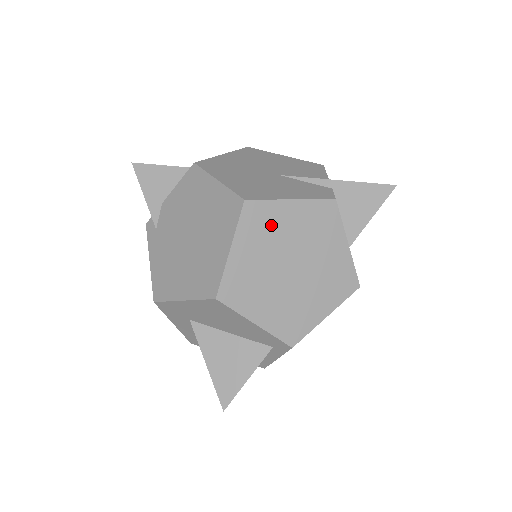
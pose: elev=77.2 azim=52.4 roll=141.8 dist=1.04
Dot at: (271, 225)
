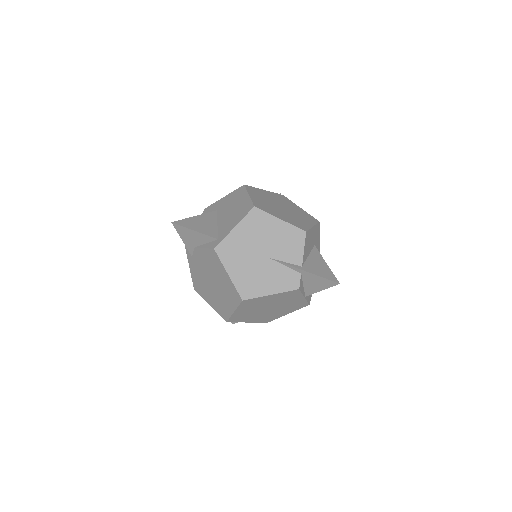
Dot at: (258, 303)
